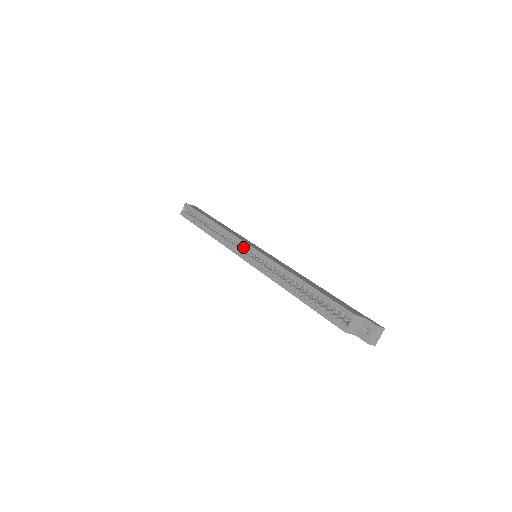
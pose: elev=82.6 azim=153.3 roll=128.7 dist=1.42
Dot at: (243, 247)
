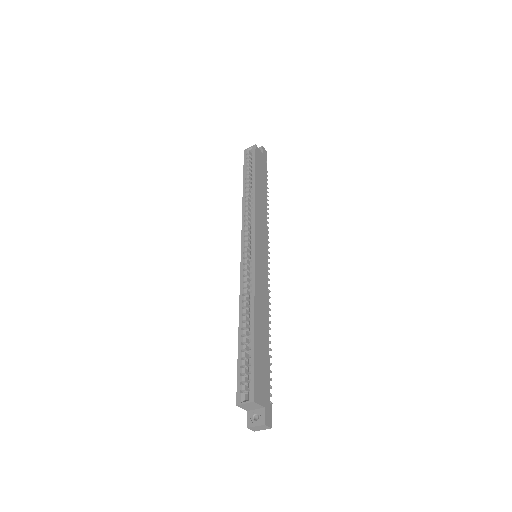
Dot at: (250, 241)
